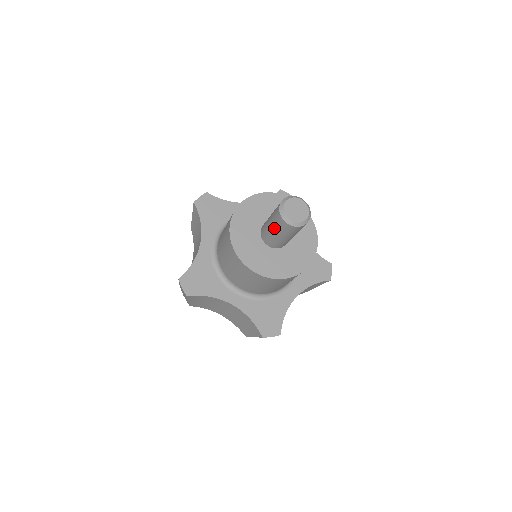
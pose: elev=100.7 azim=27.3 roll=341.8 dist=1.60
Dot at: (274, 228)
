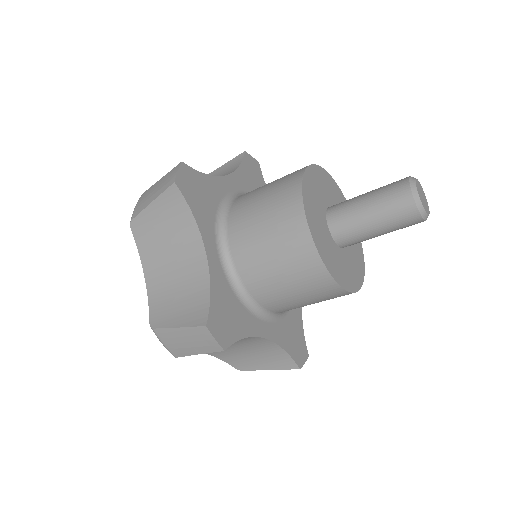
Dot at: (375, 197)
